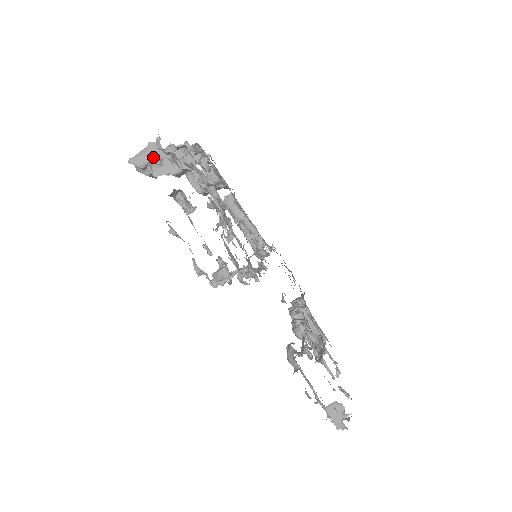
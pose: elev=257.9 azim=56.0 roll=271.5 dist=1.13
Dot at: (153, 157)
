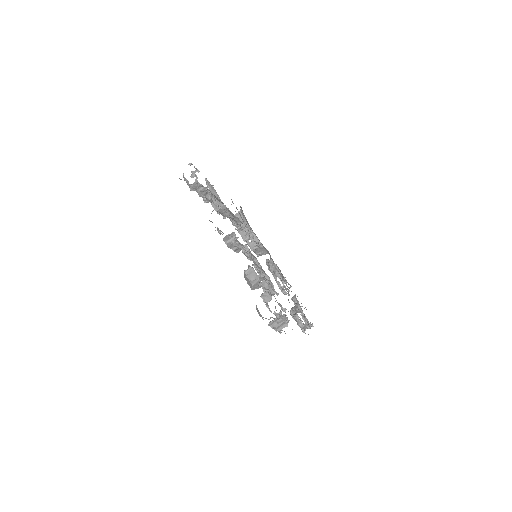
Dot at: (279, 319)
